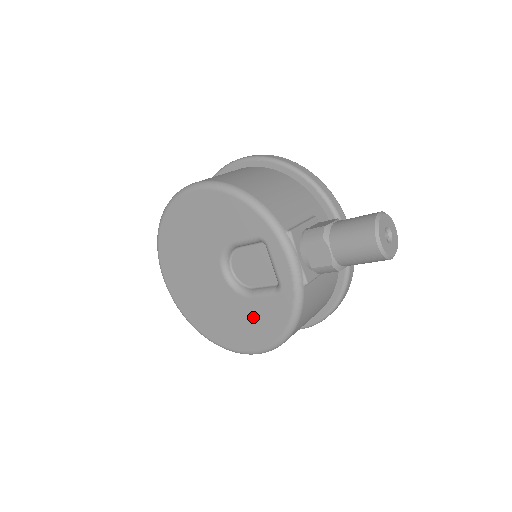
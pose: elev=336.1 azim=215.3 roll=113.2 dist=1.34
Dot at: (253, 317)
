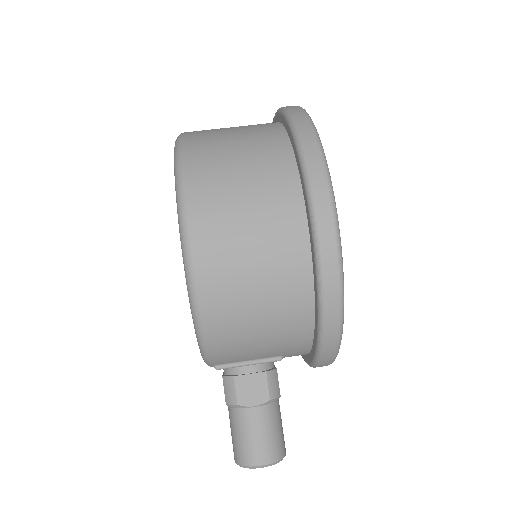
Dot at: occluded
